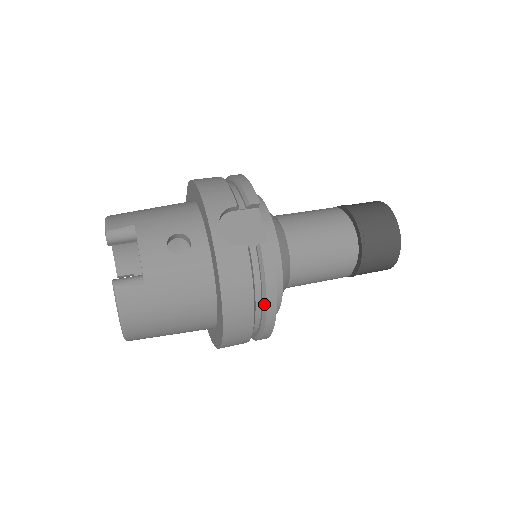
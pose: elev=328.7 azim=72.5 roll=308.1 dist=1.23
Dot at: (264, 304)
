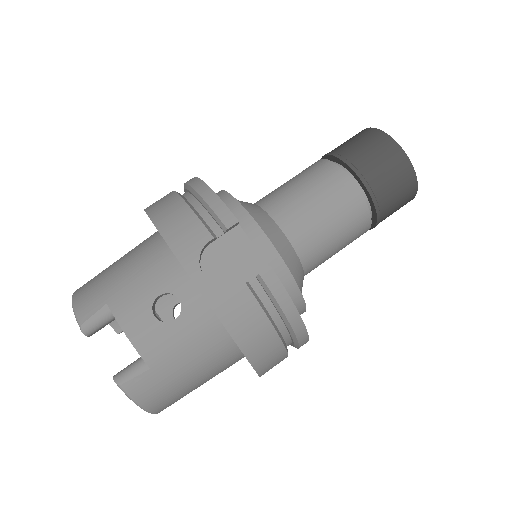
Dot at: (290, 329)
